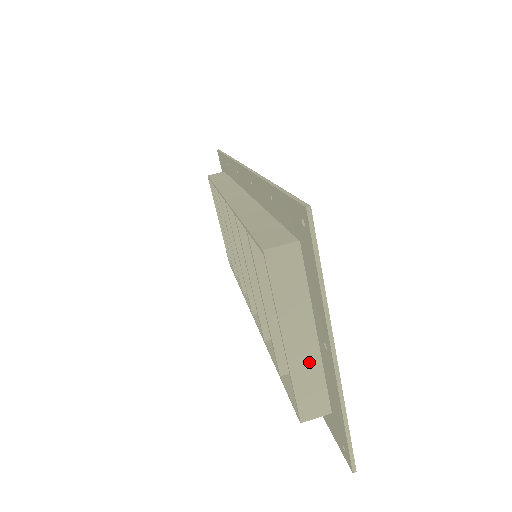
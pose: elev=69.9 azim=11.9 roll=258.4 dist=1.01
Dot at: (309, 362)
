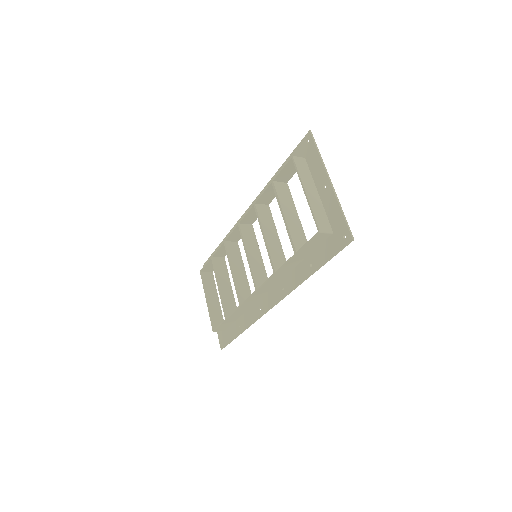
Dot at: (317, 203)
